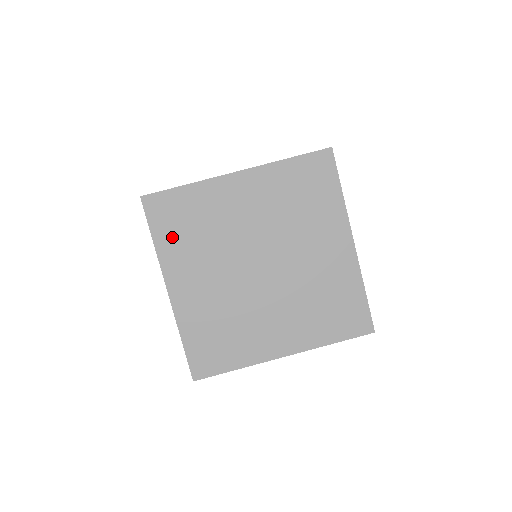
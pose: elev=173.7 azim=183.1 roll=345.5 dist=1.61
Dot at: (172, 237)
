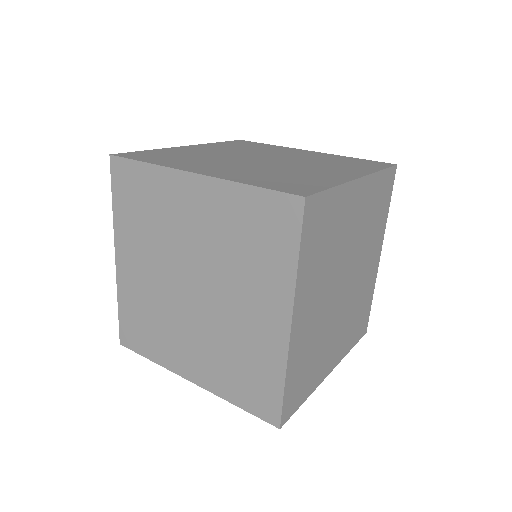
Dot at: (127, 210)
